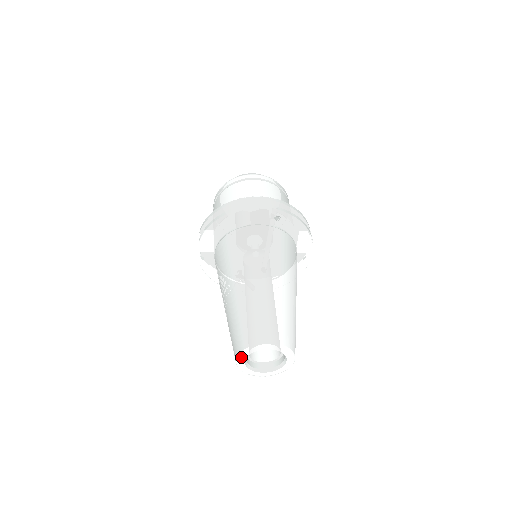
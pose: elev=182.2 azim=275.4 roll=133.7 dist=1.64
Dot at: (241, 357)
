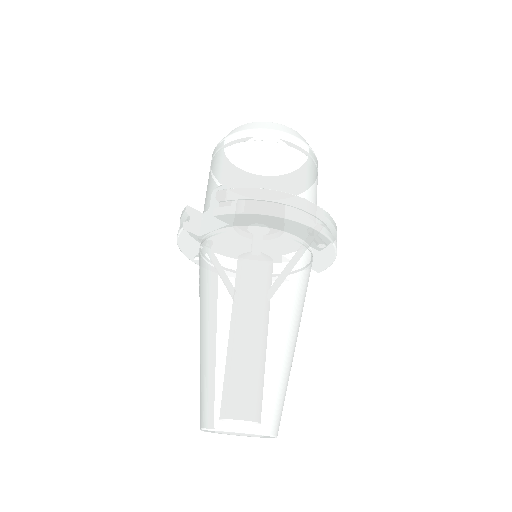
Dot at: (221, 431)
